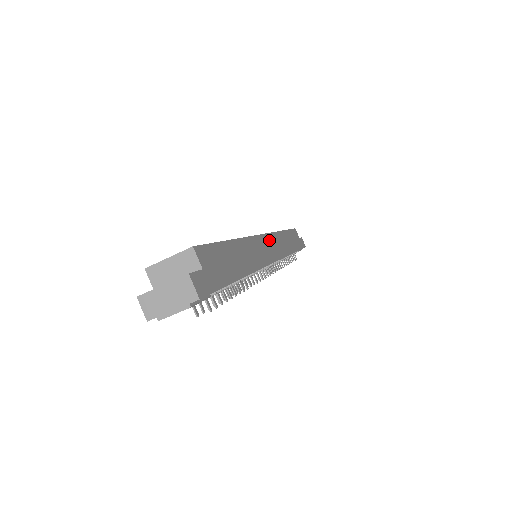
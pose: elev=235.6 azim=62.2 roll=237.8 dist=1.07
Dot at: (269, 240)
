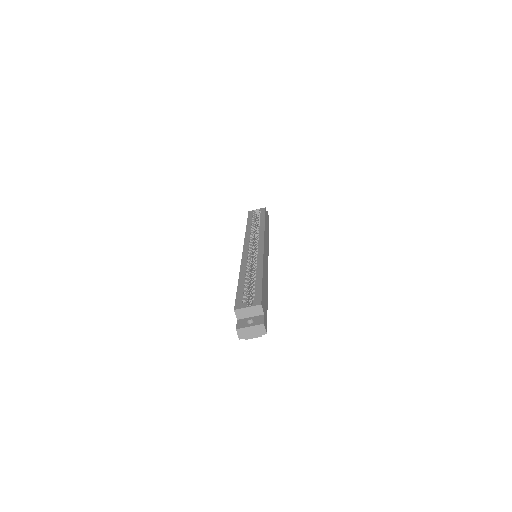
Dot at: (265, 247)
